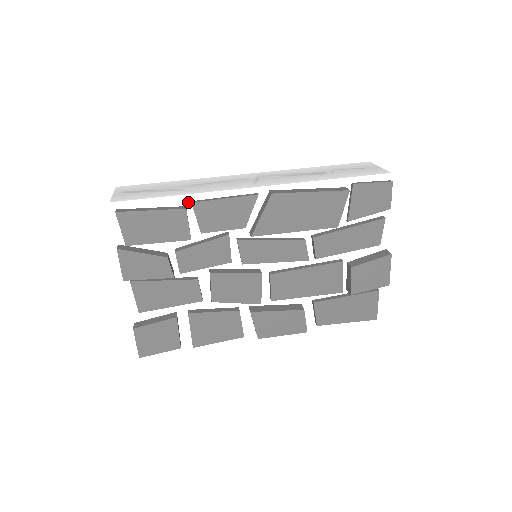
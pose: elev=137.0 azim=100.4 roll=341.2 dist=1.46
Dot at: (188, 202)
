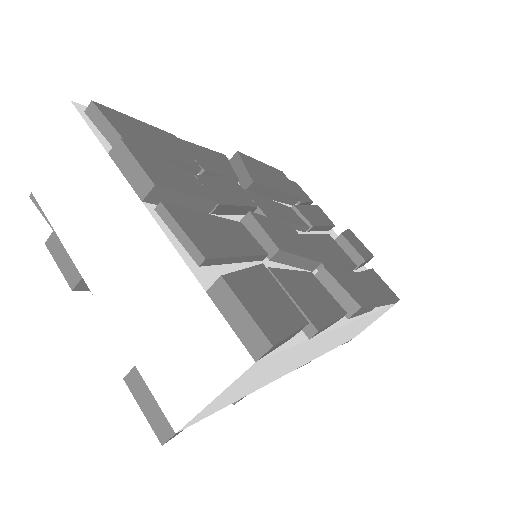
Dot at: occluded
